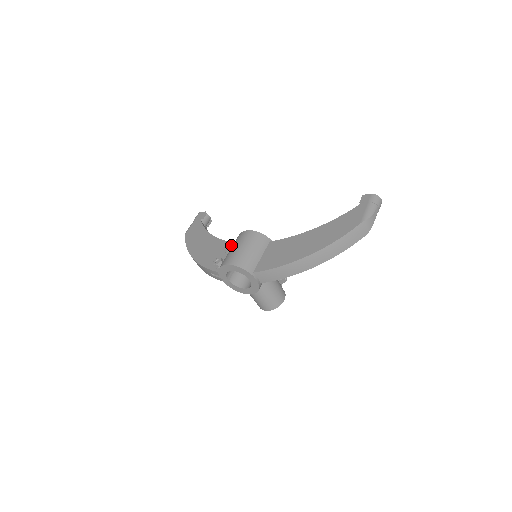
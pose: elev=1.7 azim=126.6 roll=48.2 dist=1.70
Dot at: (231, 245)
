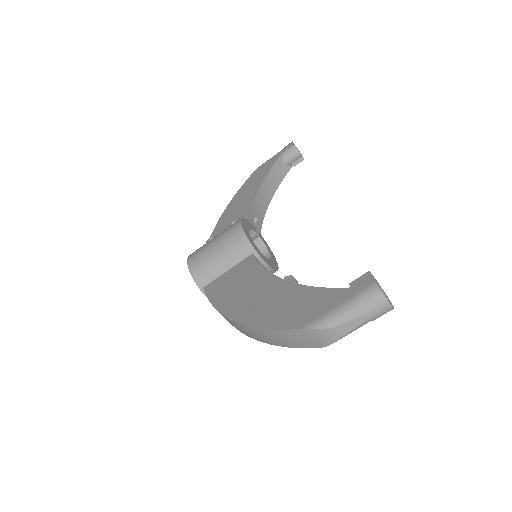
Dot at: occluded
